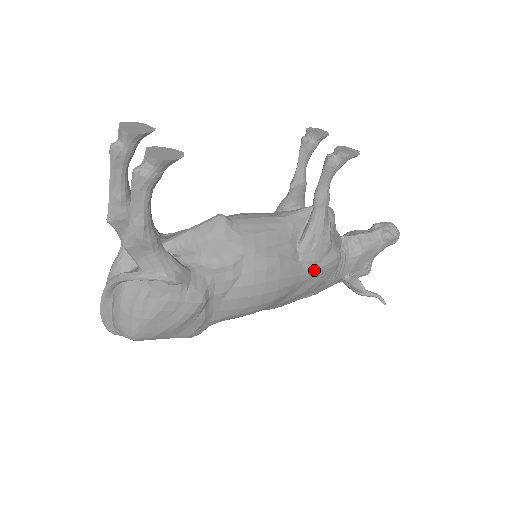
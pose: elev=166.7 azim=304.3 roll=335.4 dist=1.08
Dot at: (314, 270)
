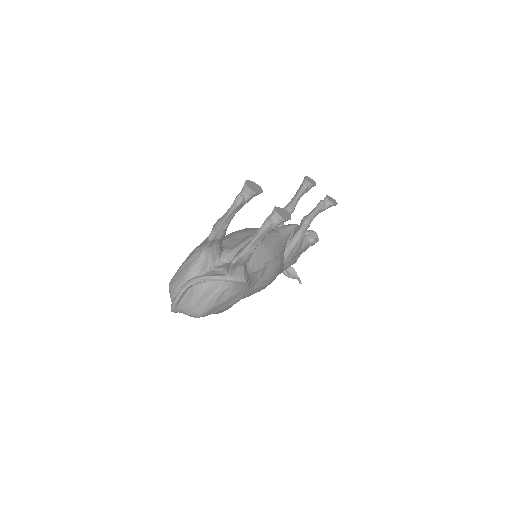
Dot at: (287, 267)
